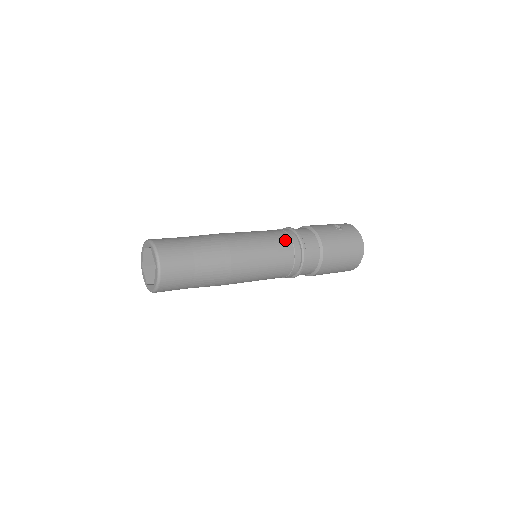
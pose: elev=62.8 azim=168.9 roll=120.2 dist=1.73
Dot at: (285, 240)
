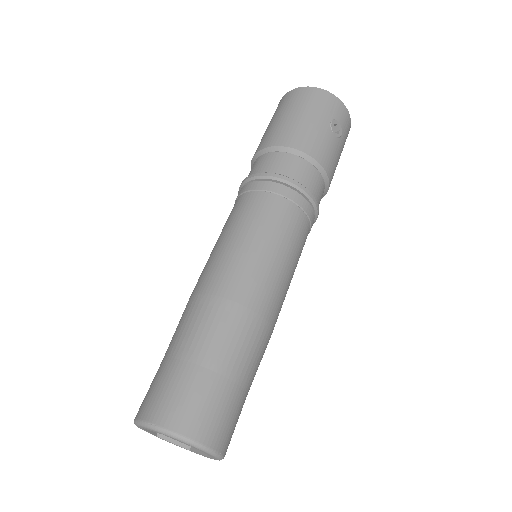
Dot at: (306, 232)
